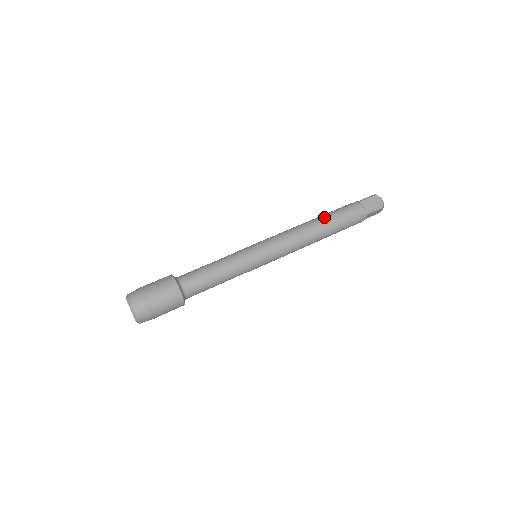
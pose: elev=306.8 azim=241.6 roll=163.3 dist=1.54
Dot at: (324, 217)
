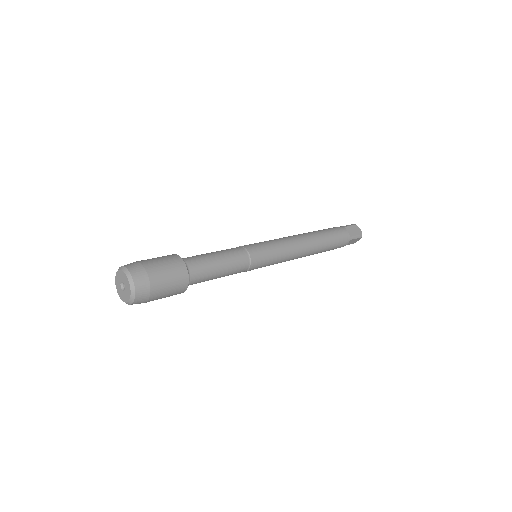
Dot at: occluded
